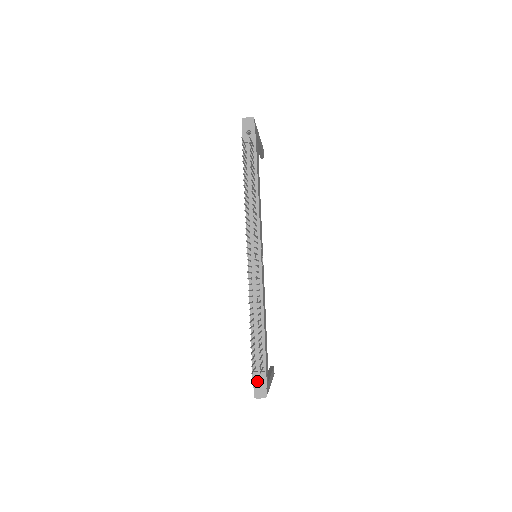
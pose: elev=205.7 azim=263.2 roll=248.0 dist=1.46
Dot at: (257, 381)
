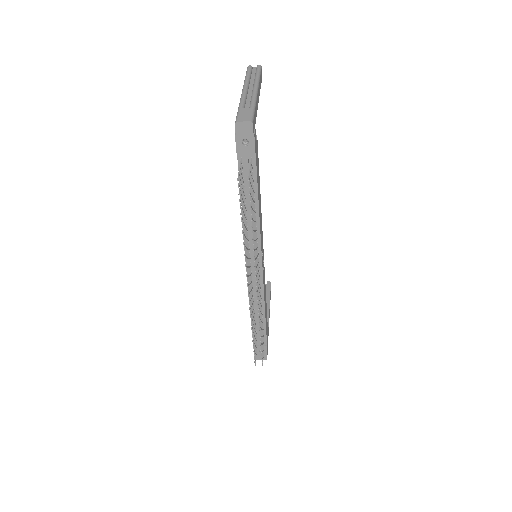
Dot at: (258, 350)
